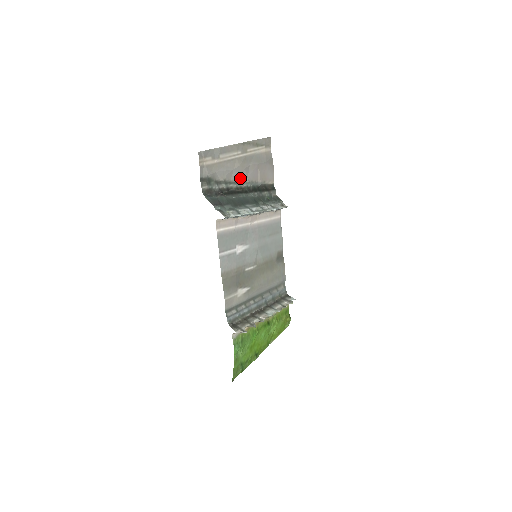
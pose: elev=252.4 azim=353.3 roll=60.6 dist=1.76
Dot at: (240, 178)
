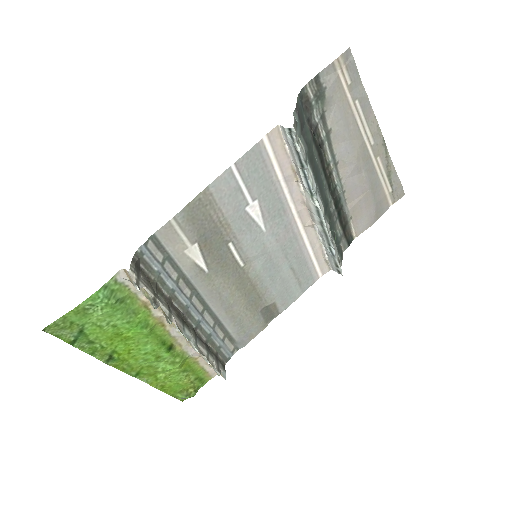
Dot at: (342, 163)
